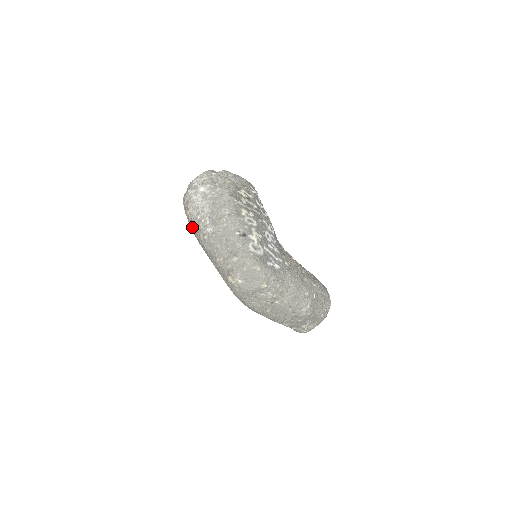
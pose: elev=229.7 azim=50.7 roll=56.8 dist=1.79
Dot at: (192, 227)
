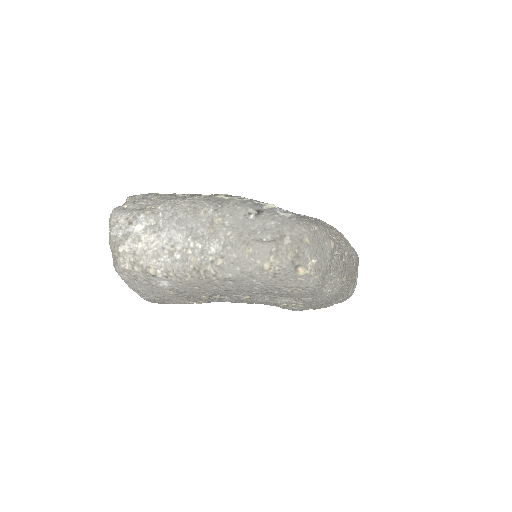
Dot at: (176, 281)
